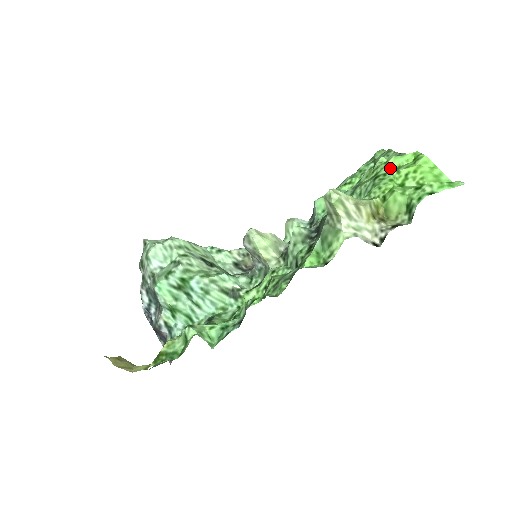
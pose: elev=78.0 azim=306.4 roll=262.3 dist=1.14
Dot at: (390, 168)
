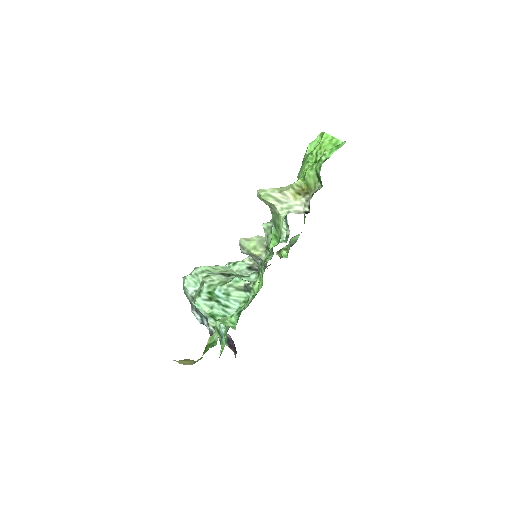
Dot at: (309, 153)
